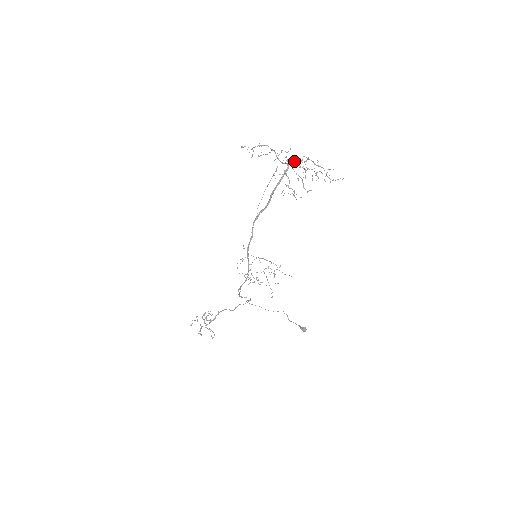
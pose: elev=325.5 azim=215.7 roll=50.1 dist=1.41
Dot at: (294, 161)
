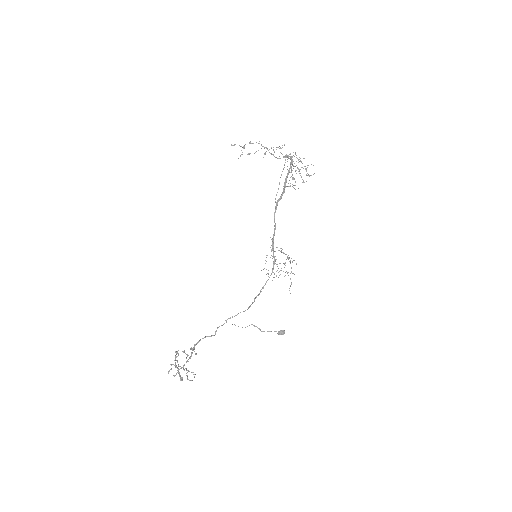
Dot at: occluded
